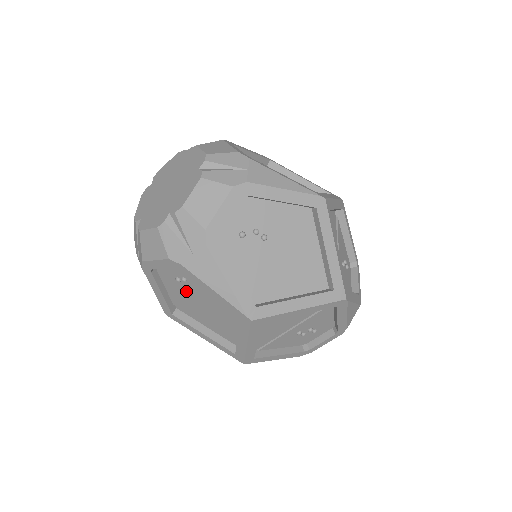
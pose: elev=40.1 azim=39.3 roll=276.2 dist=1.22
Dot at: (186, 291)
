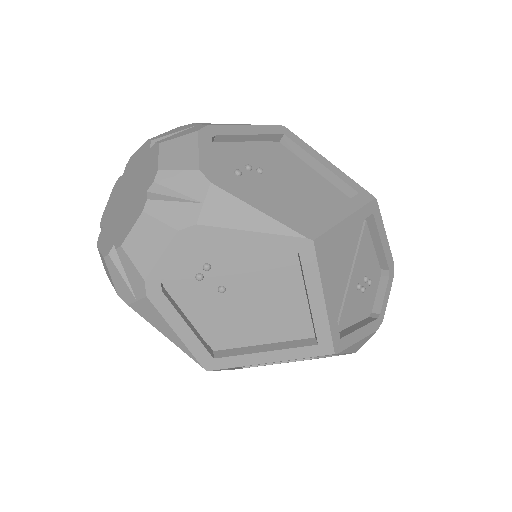
Dot at: (216, 291)
